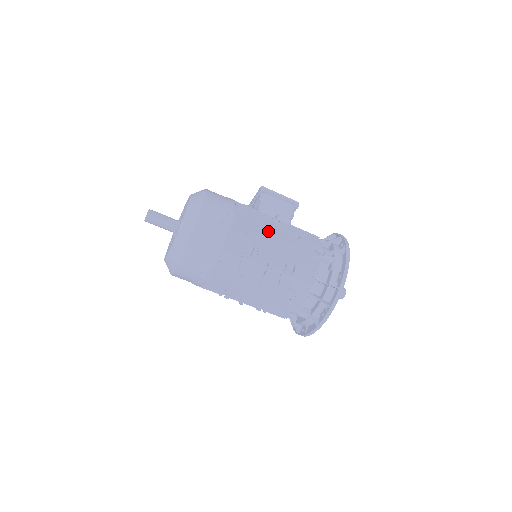
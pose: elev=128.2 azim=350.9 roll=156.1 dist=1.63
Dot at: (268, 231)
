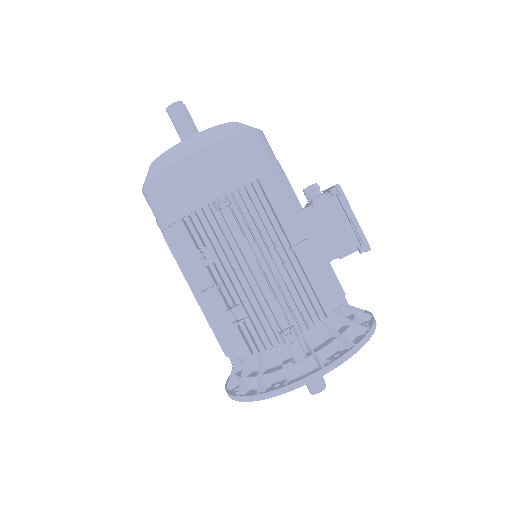
Dot at: (252, 252)
